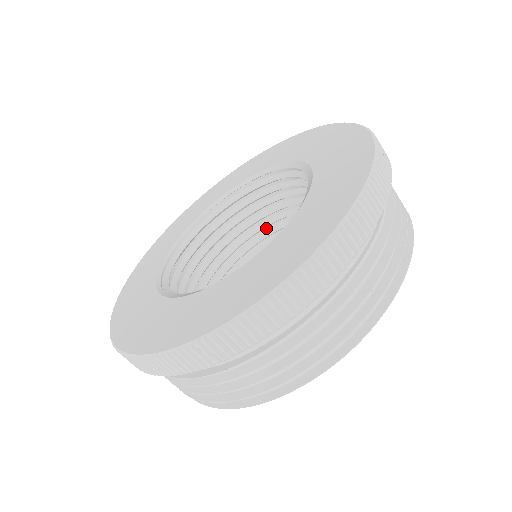
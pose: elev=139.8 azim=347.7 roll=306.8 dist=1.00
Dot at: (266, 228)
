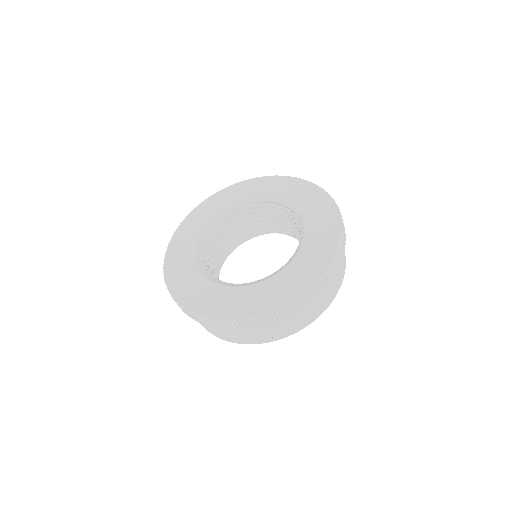
Dot at: occluded
